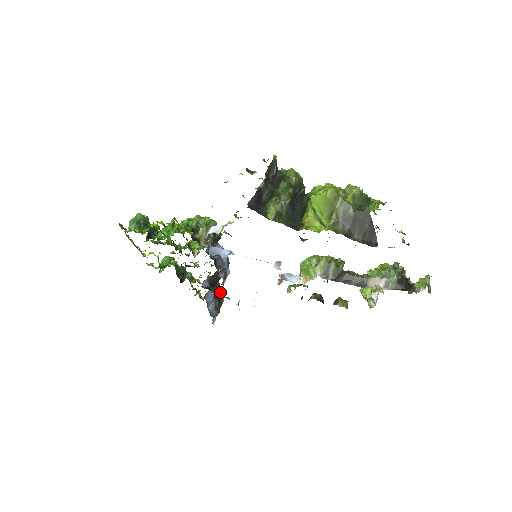
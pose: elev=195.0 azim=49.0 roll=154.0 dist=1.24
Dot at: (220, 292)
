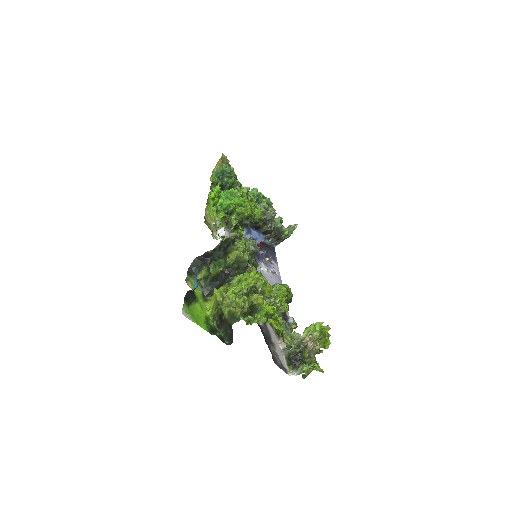
Dot at: (281, 233)
